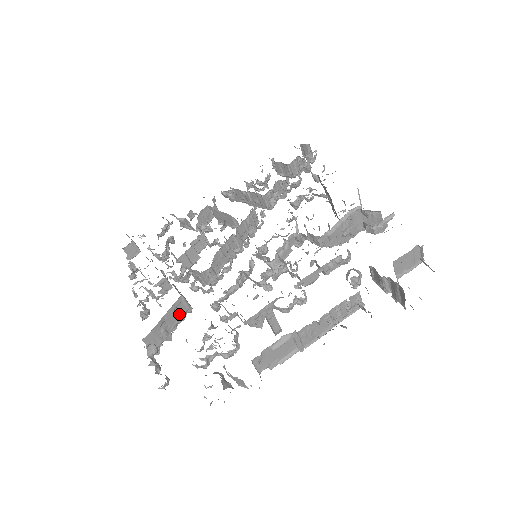
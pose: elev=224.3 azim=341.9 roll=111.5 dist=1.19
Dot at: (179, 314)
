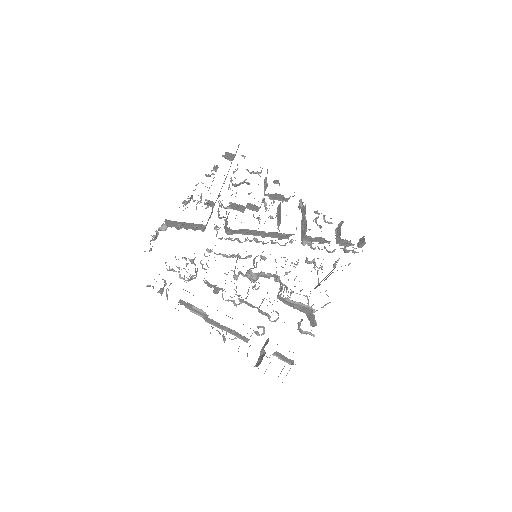
Dot at: (195, 228)
